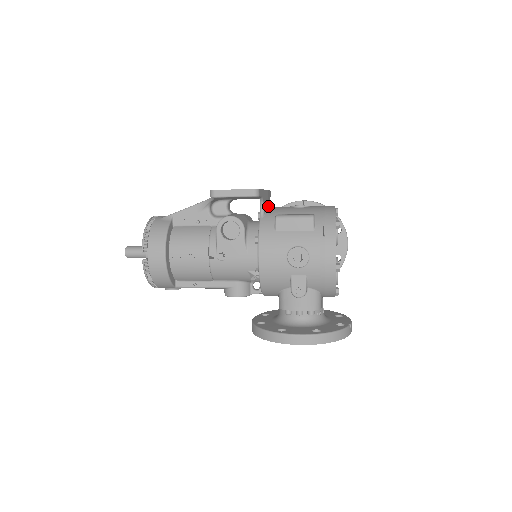
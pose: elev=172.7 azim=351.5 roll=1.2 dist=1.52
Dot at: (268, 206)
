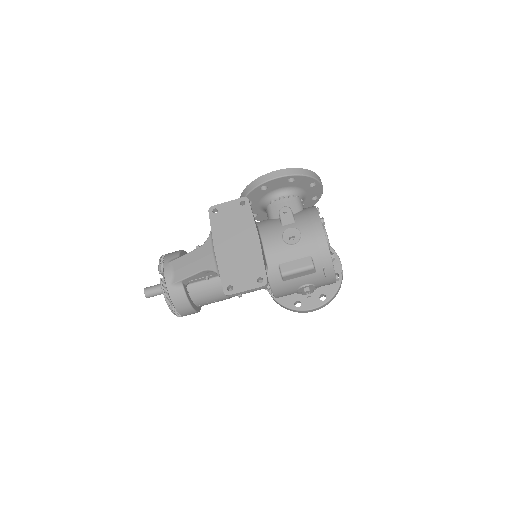
Dot at: (261, 241)
